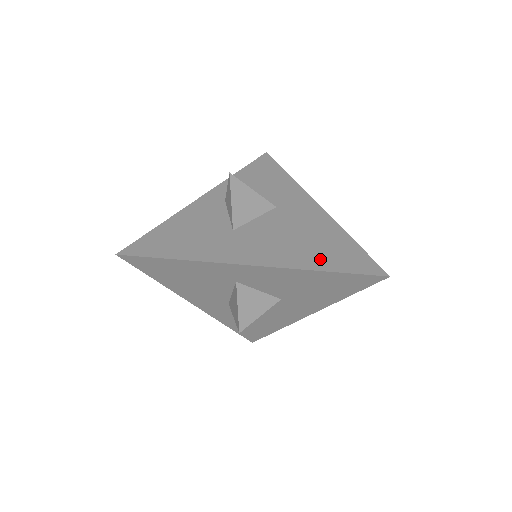
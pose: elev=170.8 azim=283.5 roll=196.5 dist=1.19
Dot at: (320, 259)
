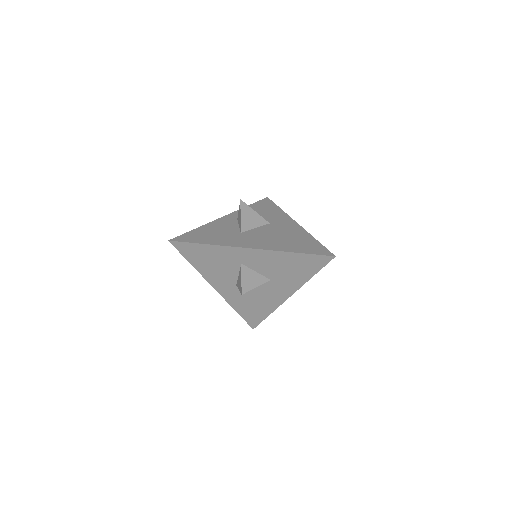
Dot at: (293, 247)
